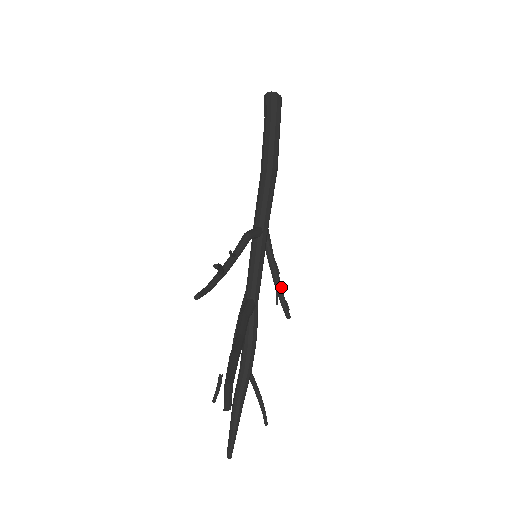
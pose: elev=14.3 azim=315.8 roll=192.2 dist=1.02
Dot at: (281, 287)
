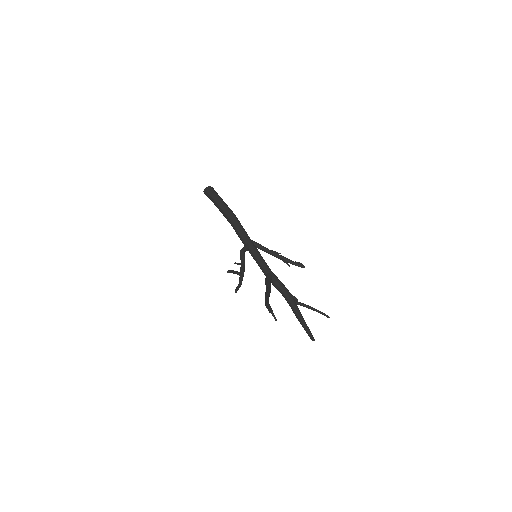
Dot at: (285, 258)
